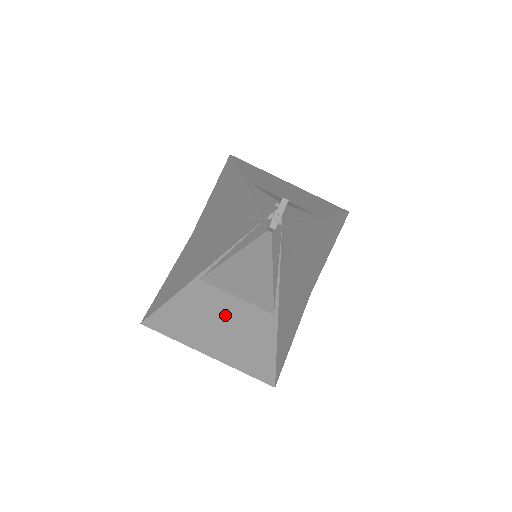
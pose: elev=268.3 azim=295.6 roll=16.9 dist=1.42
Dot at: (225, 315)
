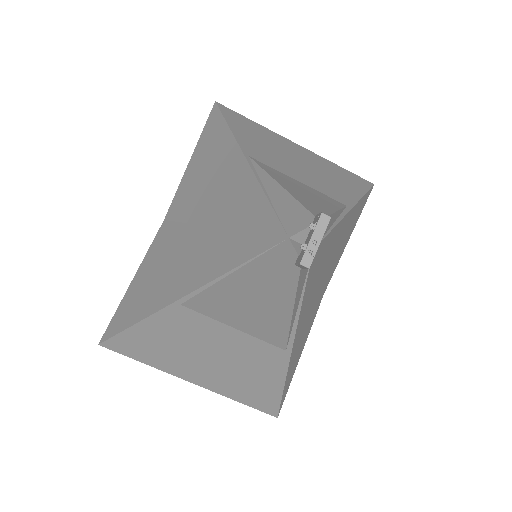
Dot at: (216, 345)
